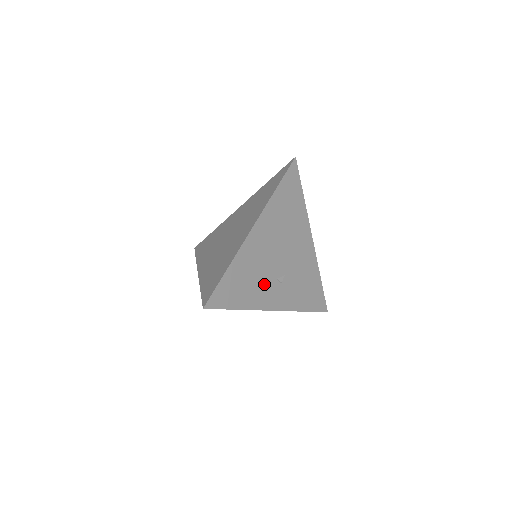
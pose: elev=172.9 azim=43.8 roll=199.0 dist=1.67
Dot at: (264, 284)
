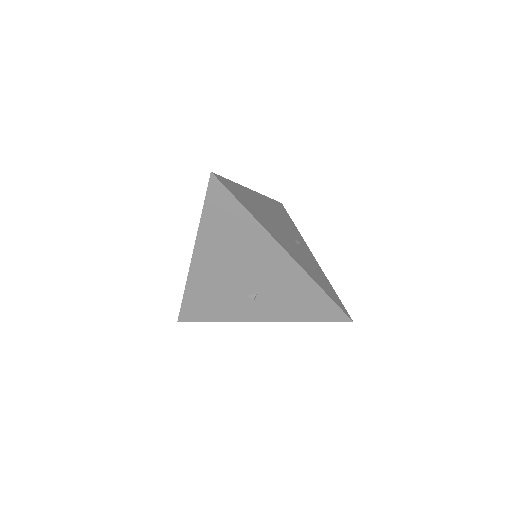
Dot at: (233, 301)
